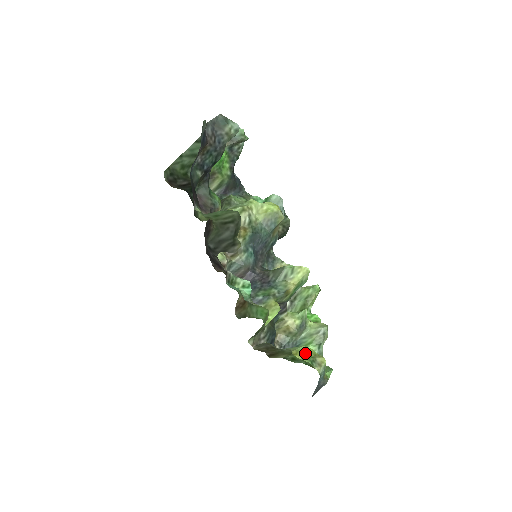
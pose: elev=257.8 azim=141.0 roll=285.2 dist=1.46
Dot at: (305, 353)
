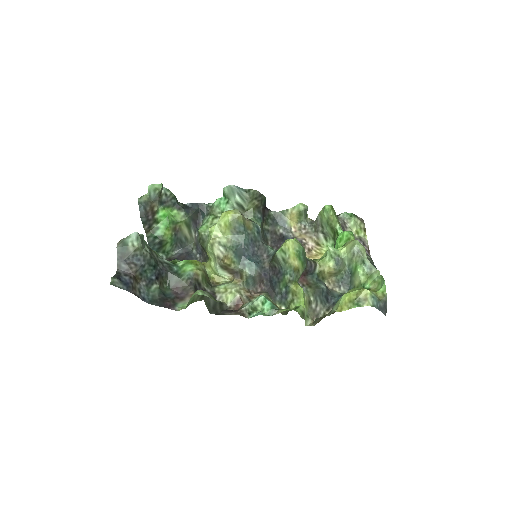
Dot at: (347, 301)
